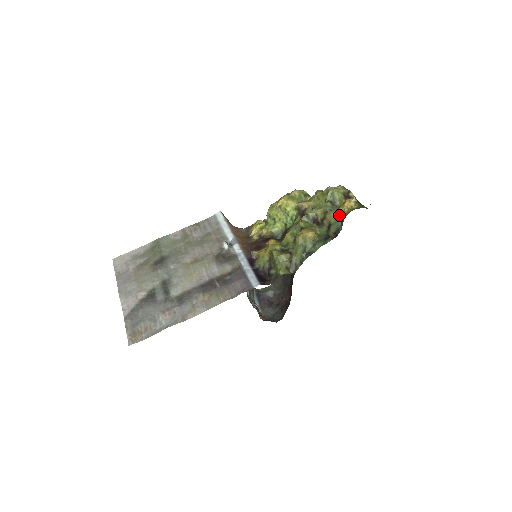
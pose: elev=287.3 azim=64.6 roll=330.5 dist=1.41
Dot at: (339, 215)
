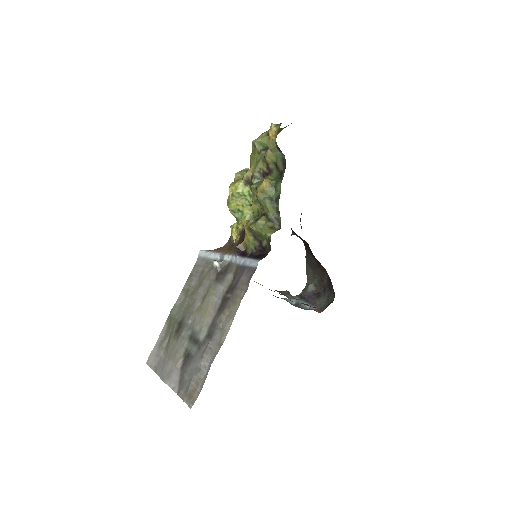
Dot at: (272, 147)
